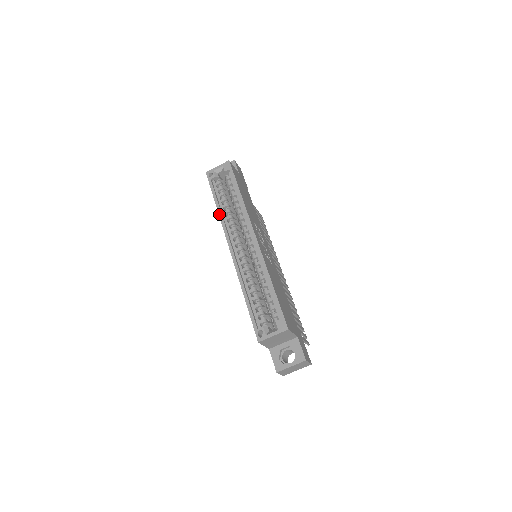
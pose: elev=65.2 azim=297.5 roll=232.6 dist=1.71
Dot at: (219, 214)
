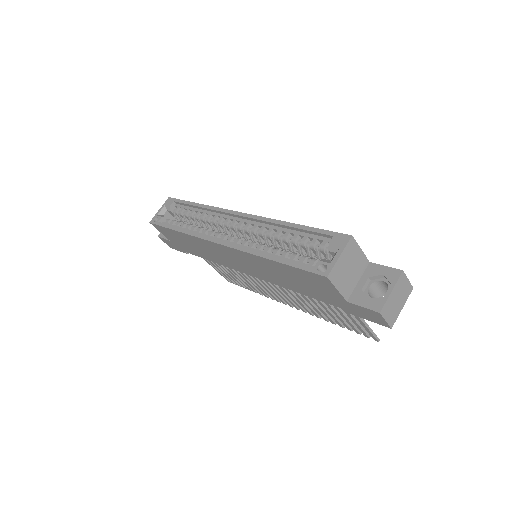
Dot at: (186, 233)
